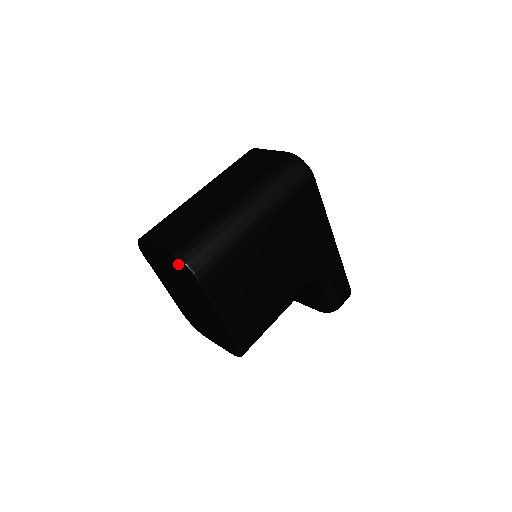
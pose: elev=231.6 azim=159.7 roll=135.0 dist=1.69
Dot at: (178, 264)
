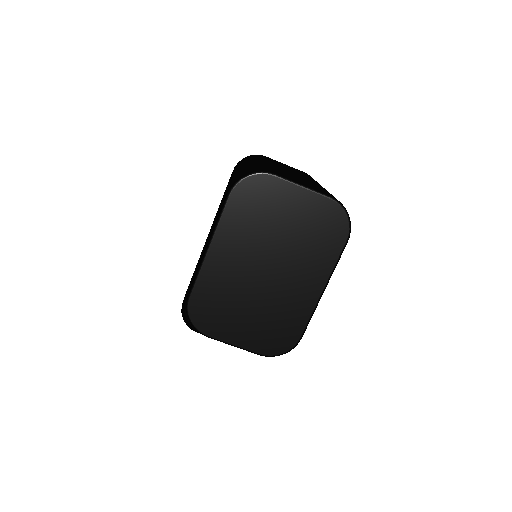
Dot at: (333, 214)
